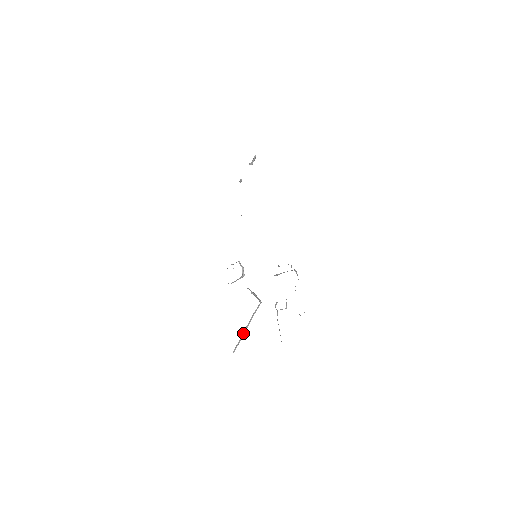
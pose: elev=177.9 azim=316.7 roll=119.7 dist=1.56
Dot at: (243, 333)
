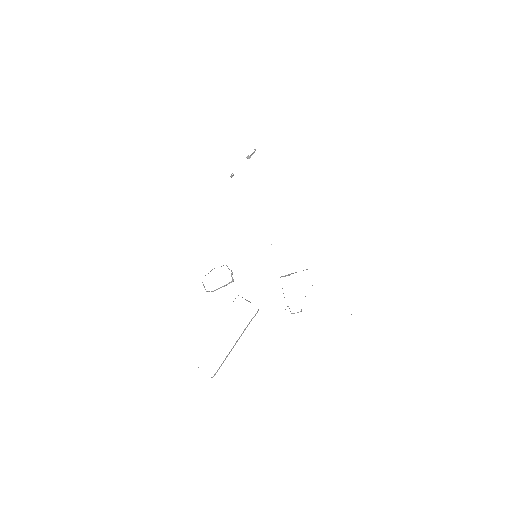
Dot at: (231, 350)
